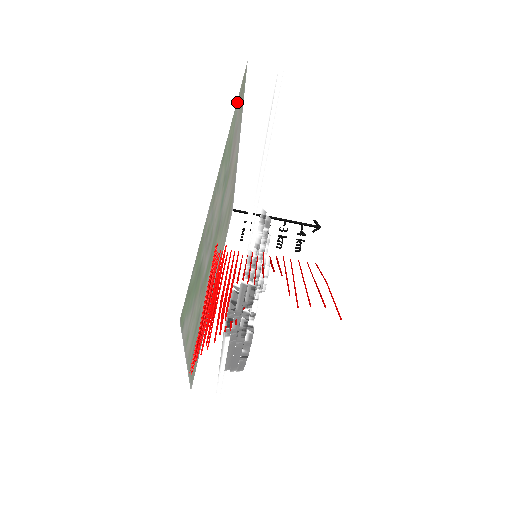
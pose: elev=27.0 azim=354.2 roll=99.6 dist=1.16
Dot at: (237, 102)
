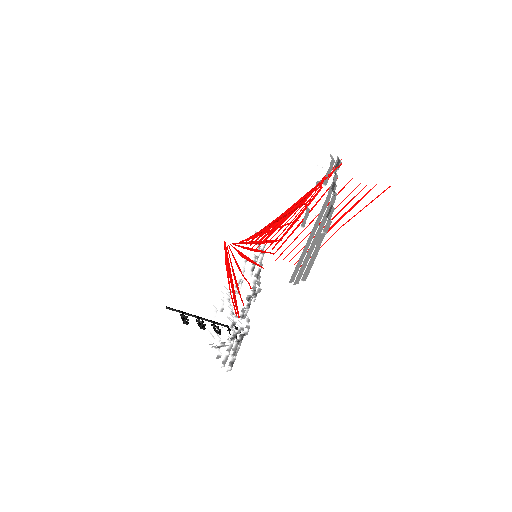
Dot at: occluded
